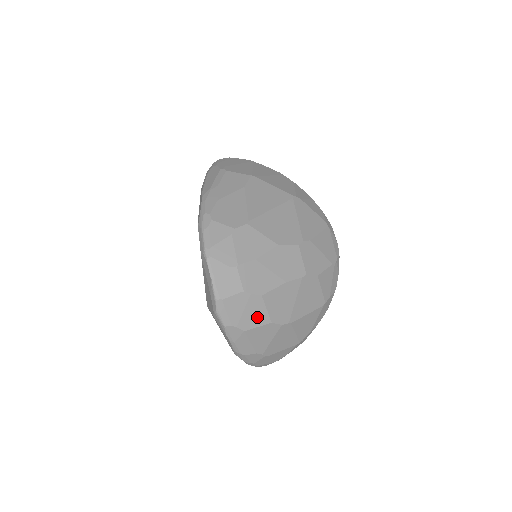
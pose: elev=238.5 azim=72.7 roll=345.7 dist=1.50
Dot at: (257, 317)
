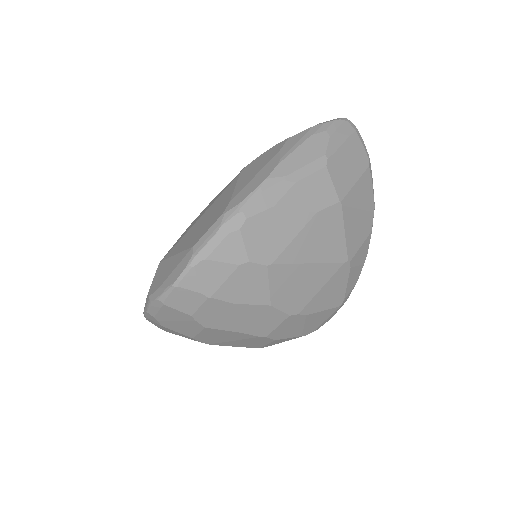
Dot at: (184, 329)
